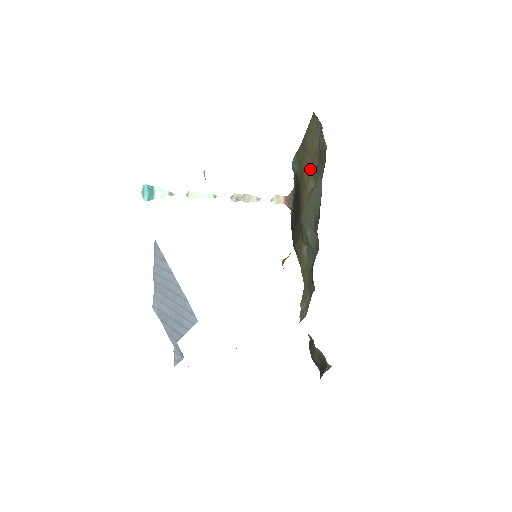
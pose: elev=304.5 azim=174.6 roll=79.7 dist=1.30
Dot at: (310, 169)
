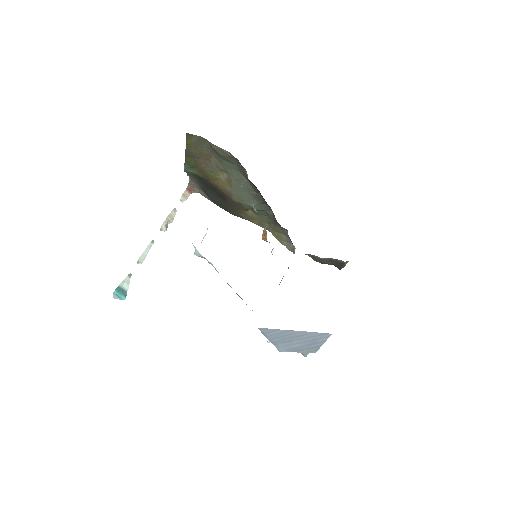
Dot at: (210, 166)
